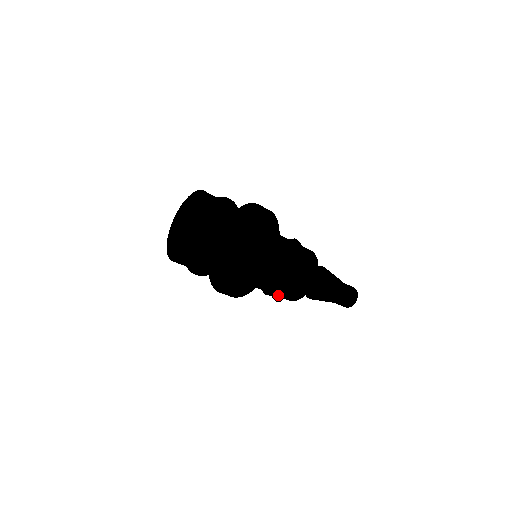
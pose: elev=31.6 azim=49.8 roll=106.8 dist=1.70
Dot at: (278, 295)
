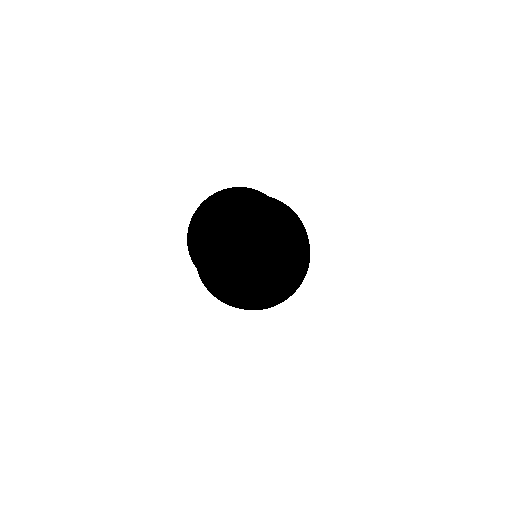
Dot at: occluded
